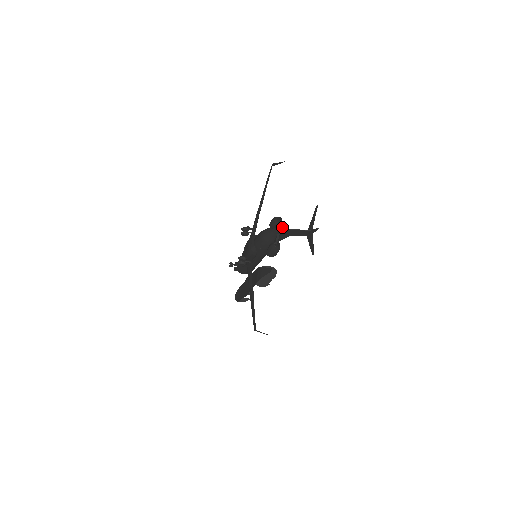
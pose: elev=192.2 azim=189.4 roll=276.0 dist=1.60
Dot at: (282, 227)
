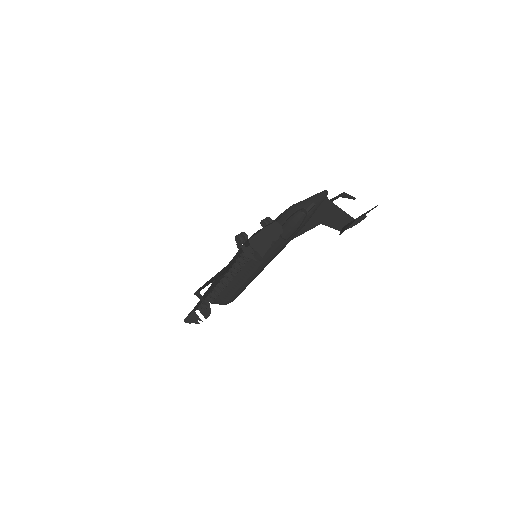
Dot at: (325, 195)
